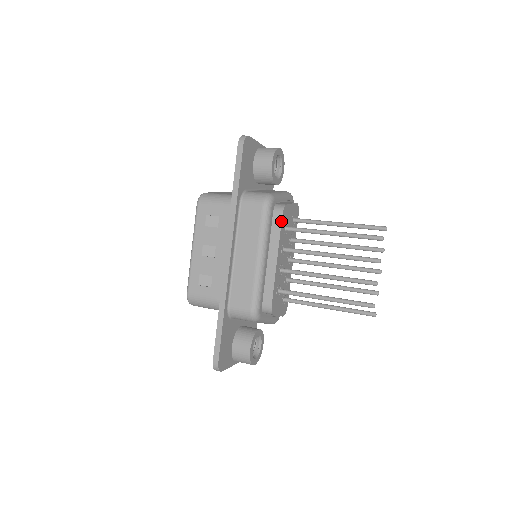
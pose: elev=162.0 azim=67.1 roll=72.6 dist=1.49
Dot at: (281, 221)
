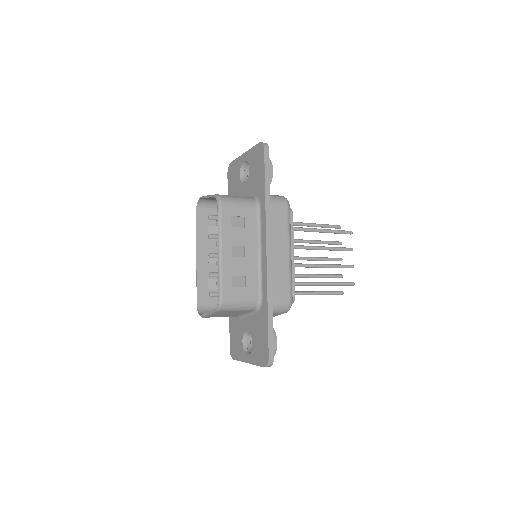
Dot at: occluded
